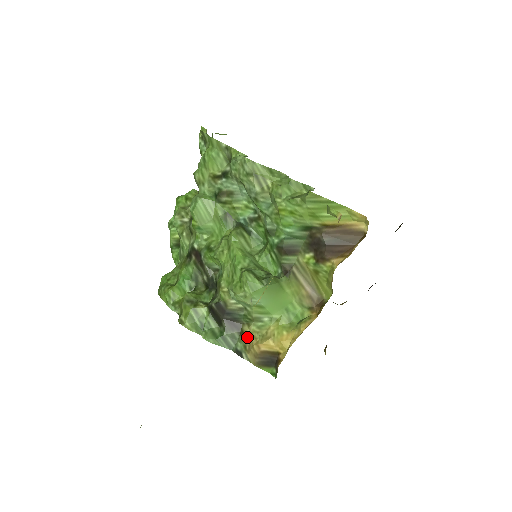
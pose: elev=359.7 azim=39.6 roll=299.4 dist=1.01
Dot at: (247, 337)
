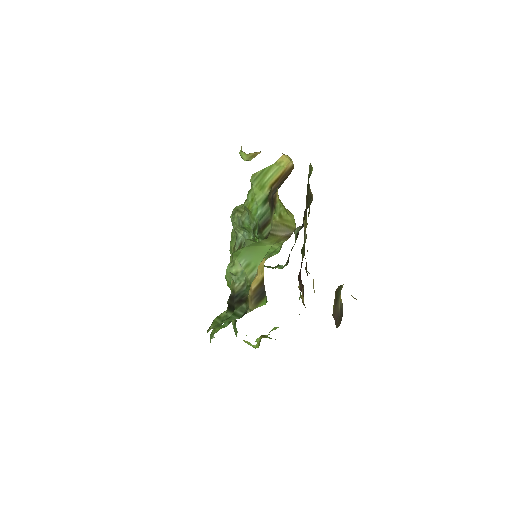
Dot at: (248, 297)
